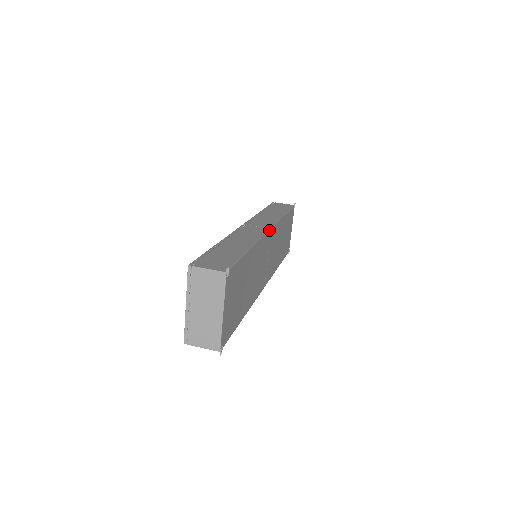
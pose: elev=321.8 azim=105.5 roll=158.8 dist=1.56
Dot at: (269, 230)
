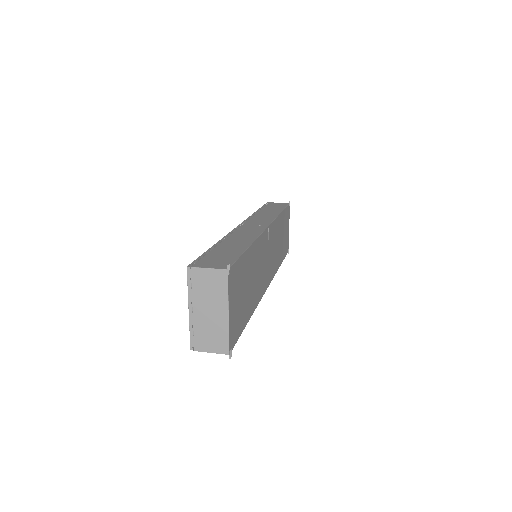
Dot at: (267, 227)
